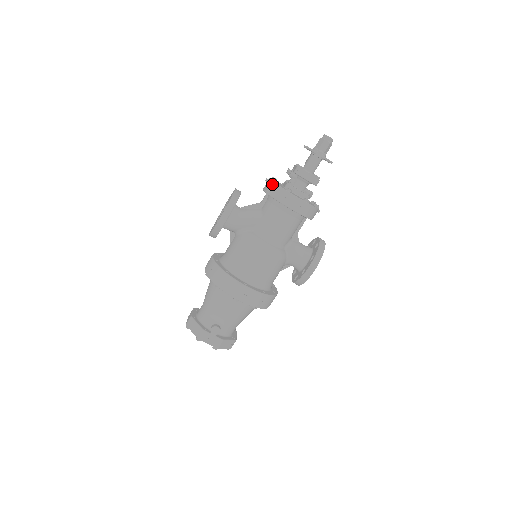
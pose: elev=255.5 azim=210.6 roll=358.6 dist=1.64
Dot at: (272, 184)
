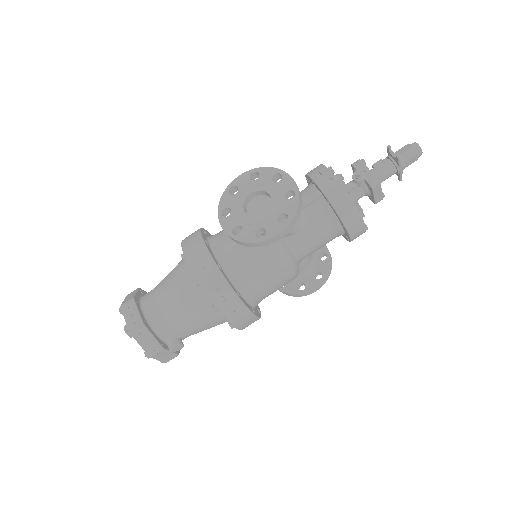
Dot at: (345, 196)
